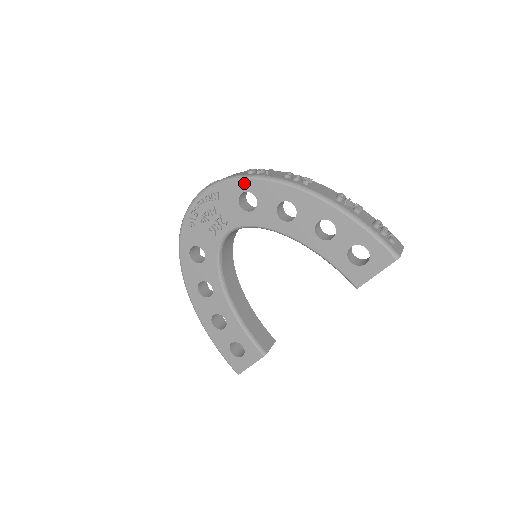
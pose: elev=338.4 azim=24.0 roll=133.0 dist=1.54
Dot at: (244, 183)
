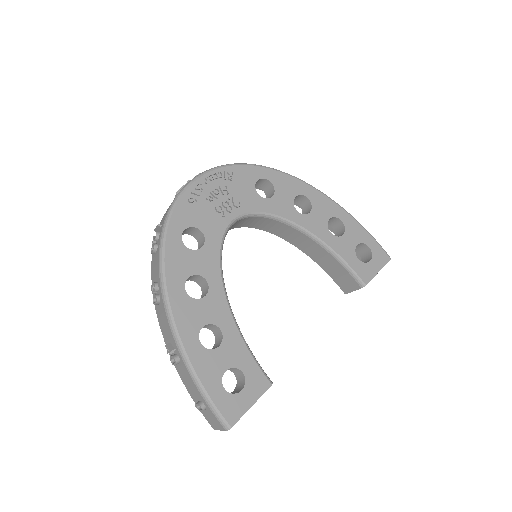
Dot at: (263, 170)
